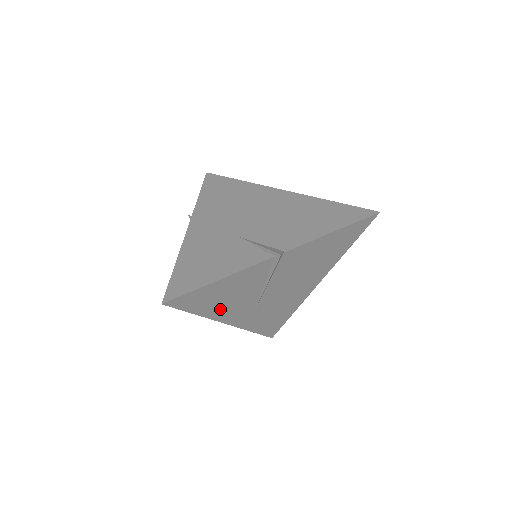
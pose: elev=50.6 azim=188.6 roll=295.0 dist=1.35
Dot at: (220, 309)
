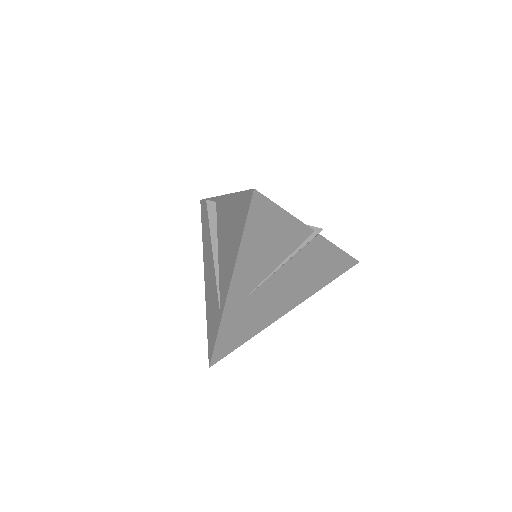
Dot at: (250, 256)
